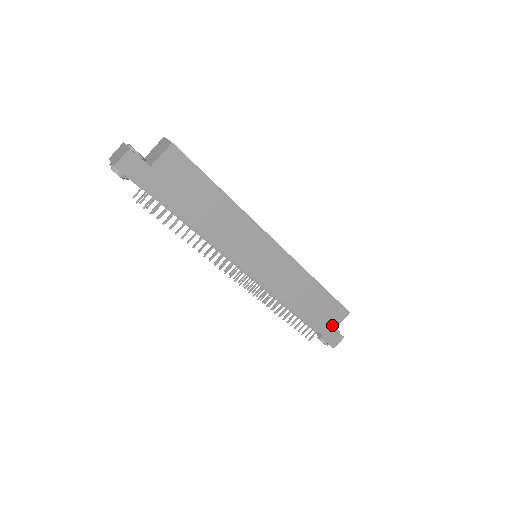
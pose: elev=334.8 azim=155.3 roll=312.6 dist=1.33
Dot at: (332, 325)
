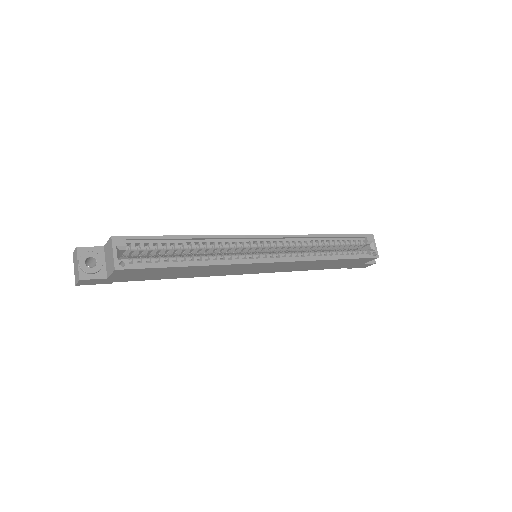
Dot at: (358, 264)
